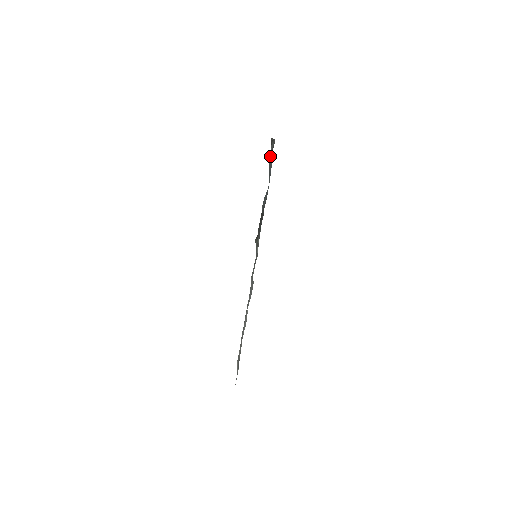
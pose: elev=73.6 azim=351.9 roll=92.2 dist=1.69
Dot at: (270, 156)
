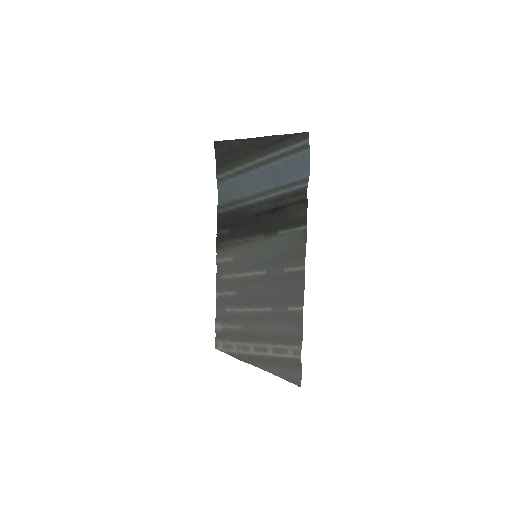
Dot at: (291, 148)
